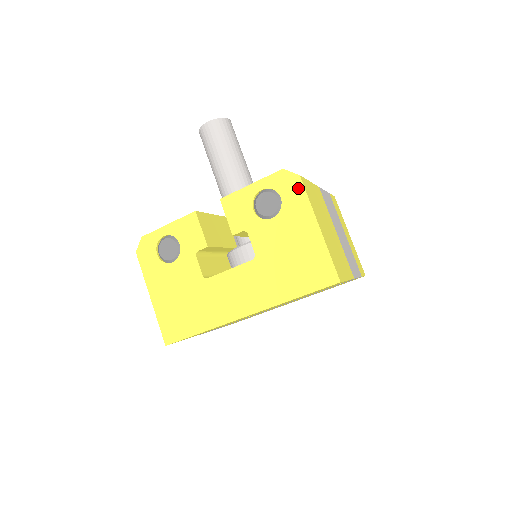
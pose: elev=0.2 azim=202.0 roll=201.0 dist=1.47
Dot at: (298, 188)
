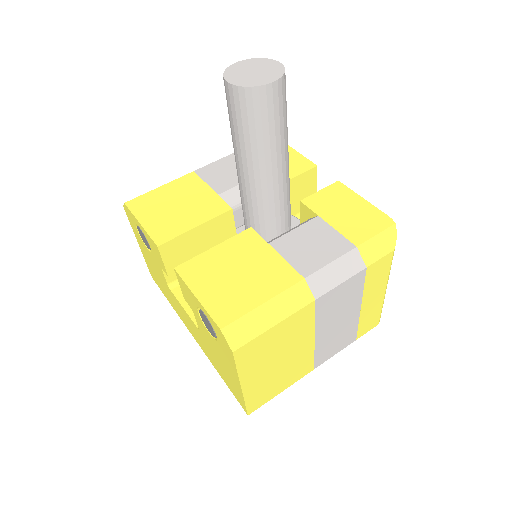
Dot at: (230, 354)
